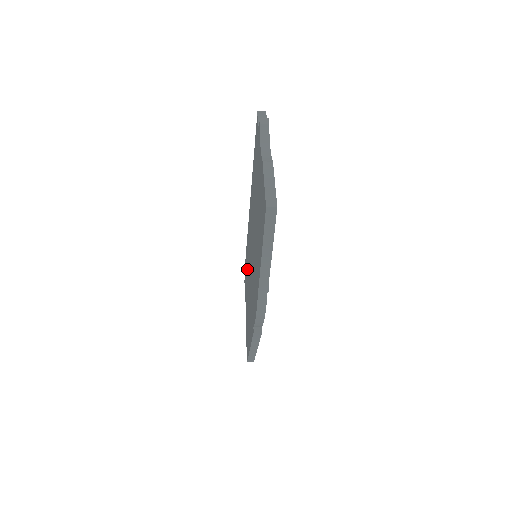
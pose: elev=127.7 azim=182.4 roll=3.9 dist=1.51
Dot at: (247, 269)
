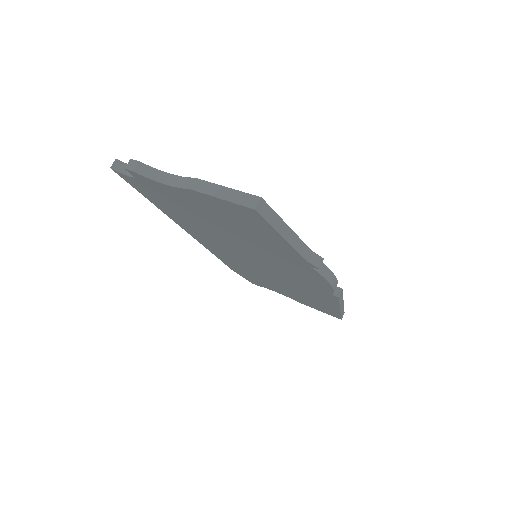
Dot at: (251, 274)
